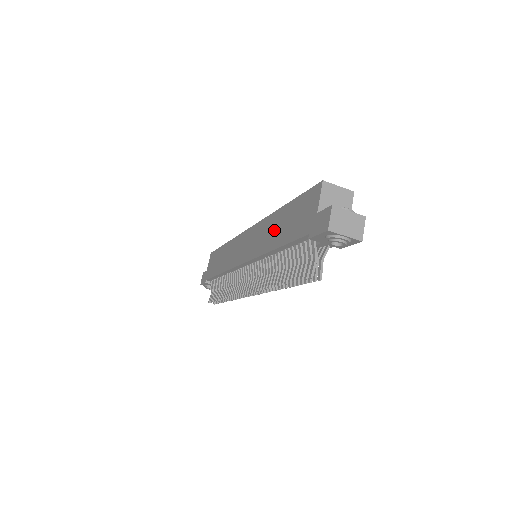
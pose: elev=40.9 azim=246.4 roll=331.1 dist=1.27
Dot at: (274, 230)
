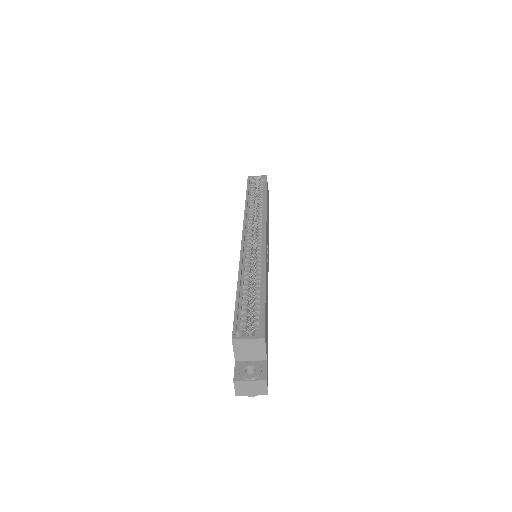
Dot at: occluded
